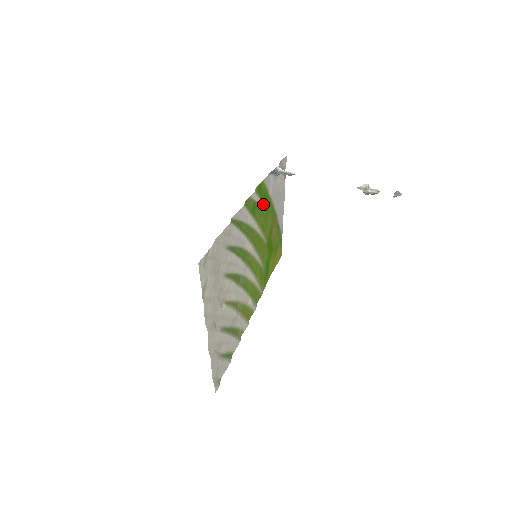
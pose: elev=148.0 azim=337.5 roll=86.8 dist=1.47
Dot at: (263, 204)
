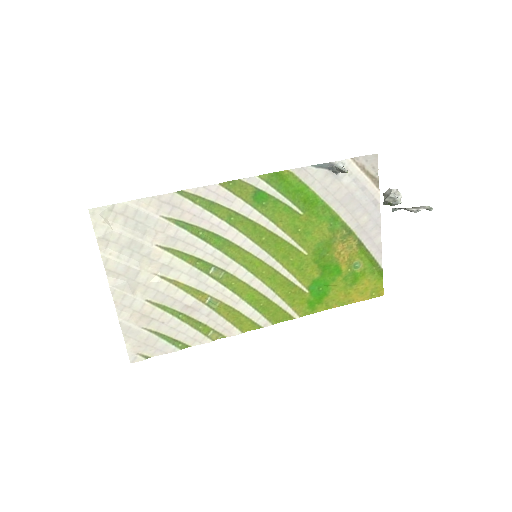
Dot at: (291, 200)
